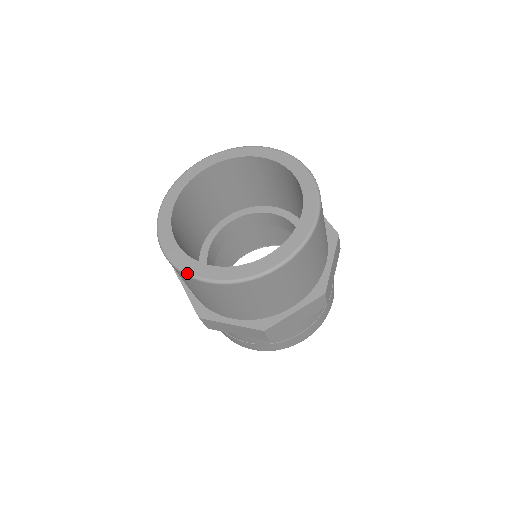
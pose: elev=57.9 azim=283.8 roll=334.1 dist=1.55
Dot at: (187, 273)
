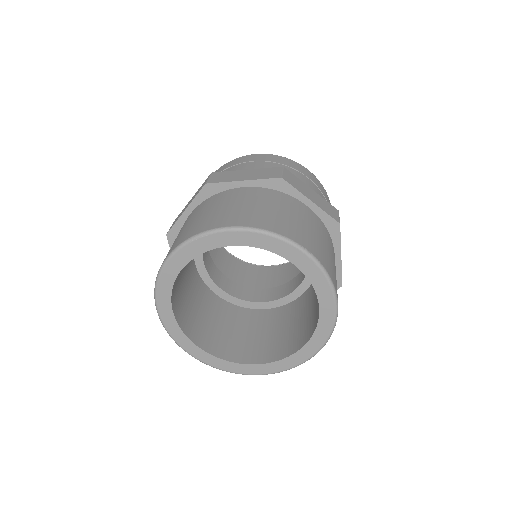
Dot at: occluded
